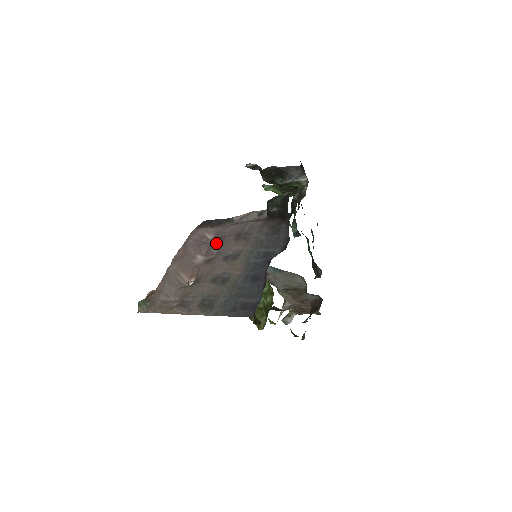
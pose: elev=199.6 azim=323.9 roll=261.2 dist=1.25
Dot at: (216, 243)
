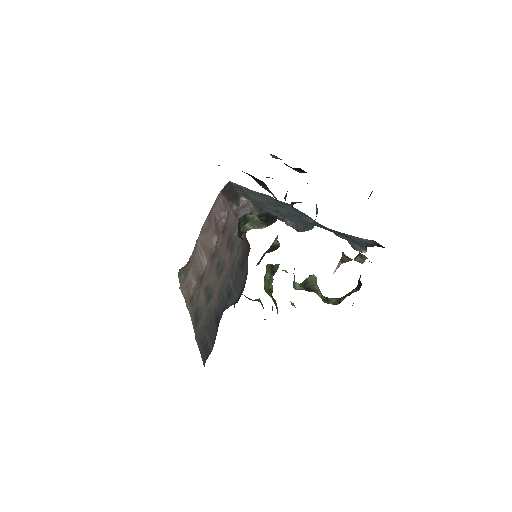
Dot at: (220, 234)
